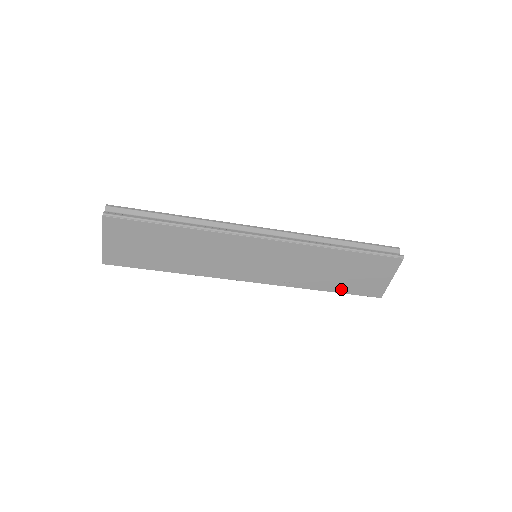
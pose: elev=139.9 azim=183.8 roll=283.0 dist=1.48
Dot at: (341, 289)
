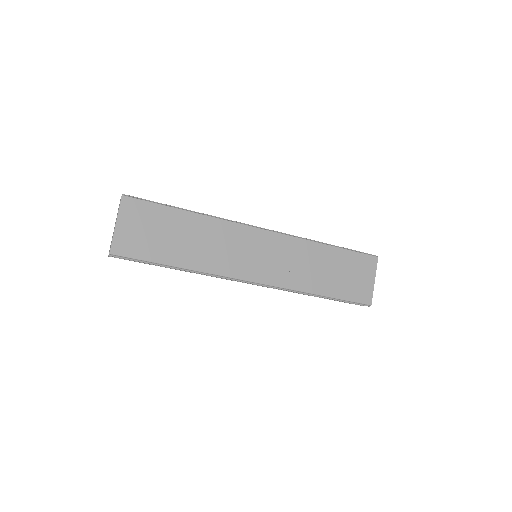
Dot at: (335, 293)
